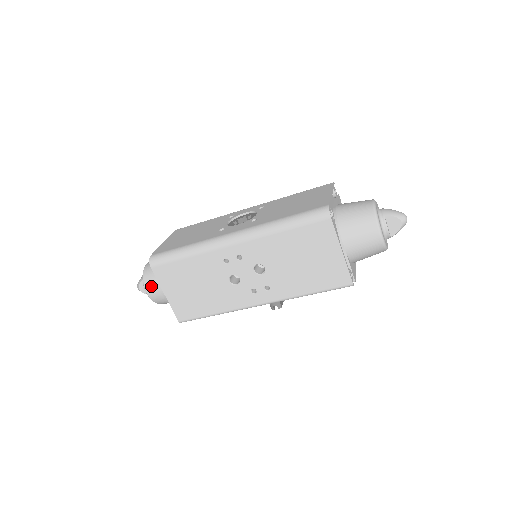
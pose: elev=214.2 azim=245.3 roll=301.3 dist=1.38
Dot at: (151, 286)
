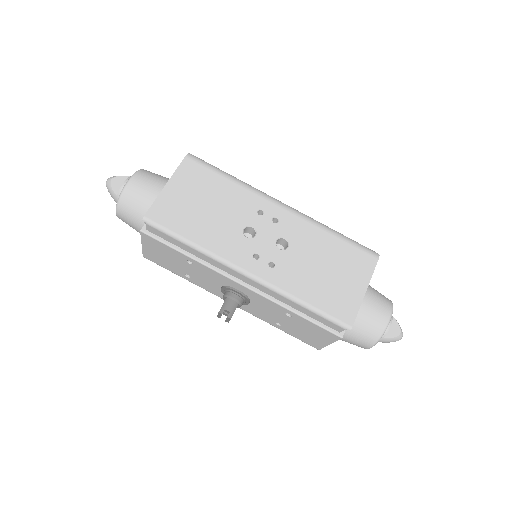
Dot at: (144, 178)
